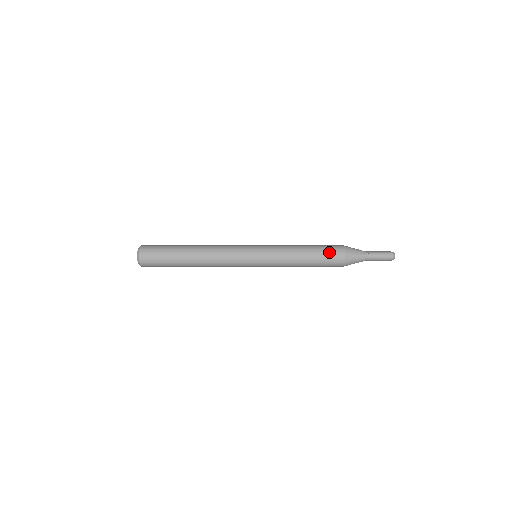
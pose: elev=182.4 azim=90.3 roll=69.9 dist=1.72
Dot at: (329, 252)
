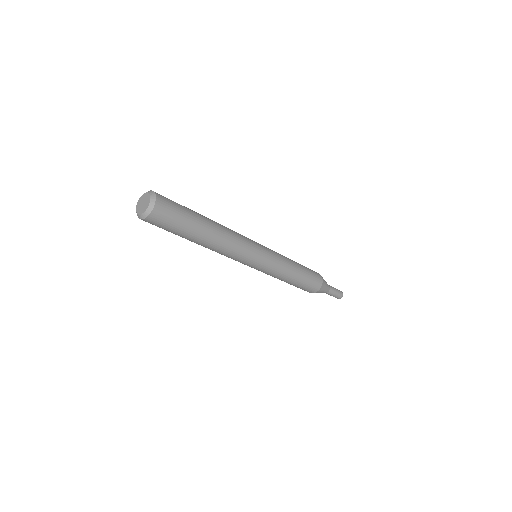
Dot at: (311, 270)
